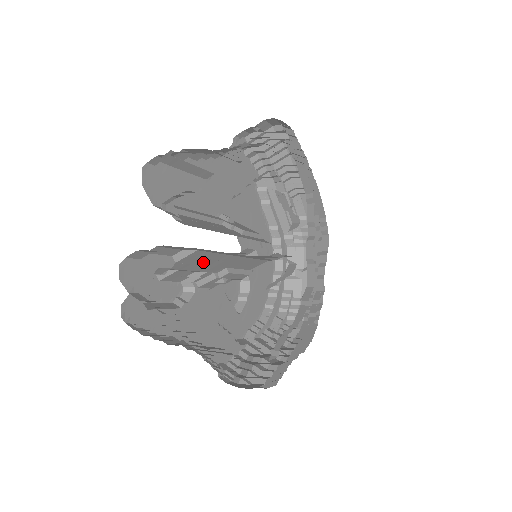
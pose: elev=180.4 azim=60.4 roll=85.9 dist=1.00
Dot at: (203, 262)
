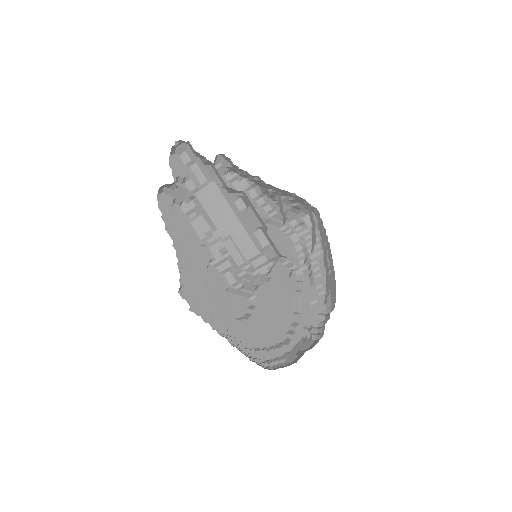
Dot at: (216, 206)
